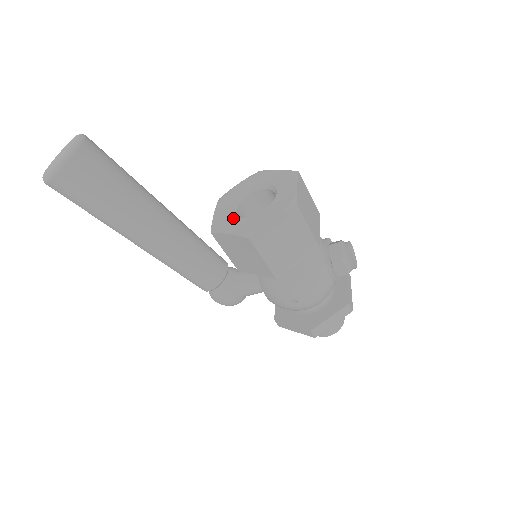
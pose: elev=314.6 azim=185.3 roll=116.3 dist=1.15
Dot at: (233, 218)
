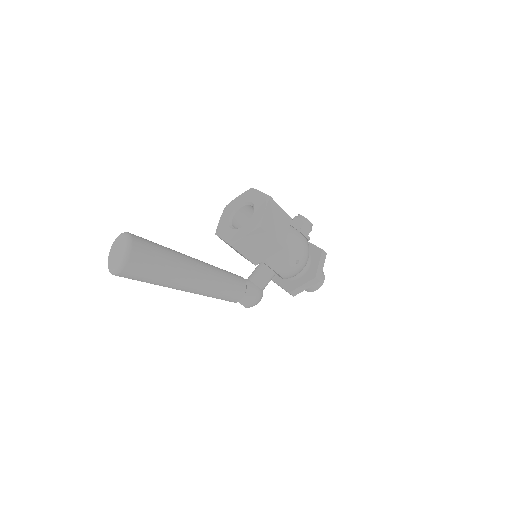
Dot at: (238, 230)
